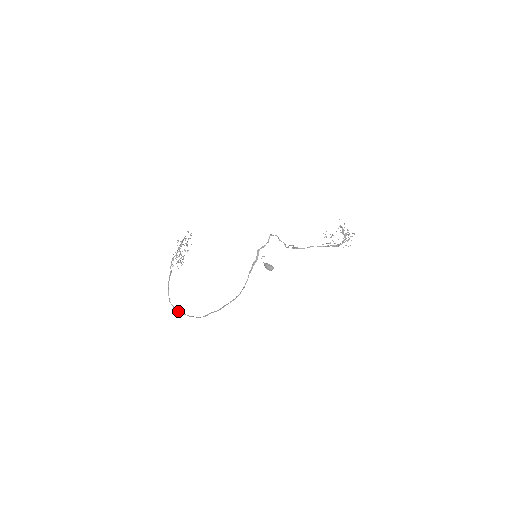
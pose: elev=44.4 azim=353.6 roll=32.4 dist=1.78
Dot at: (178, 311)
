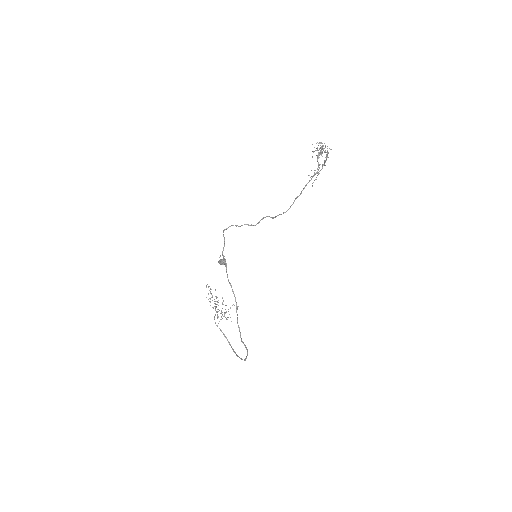
Dot at: (244, 360)
